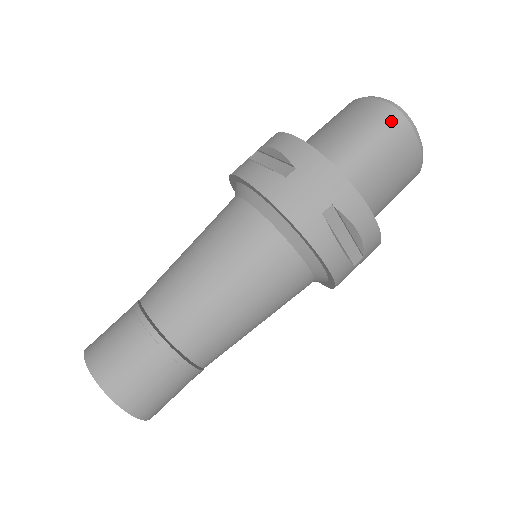
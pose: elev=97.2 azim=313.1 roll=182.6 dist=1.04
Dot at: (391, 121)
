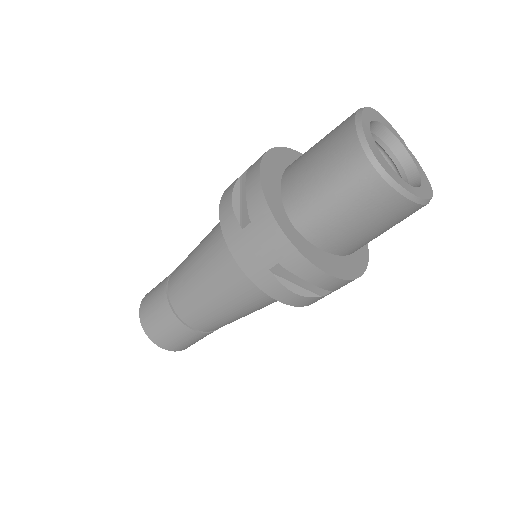
Dot at: (360, 176)
